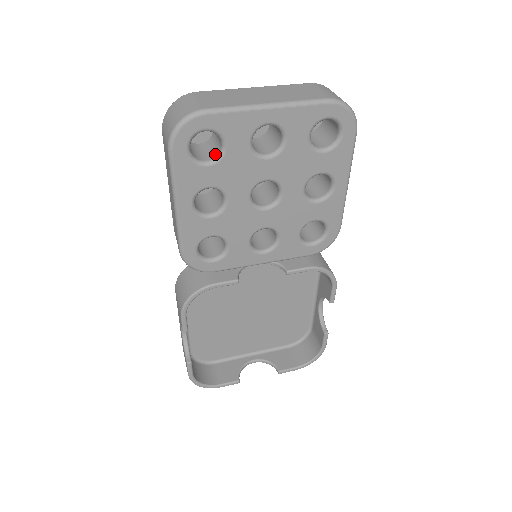
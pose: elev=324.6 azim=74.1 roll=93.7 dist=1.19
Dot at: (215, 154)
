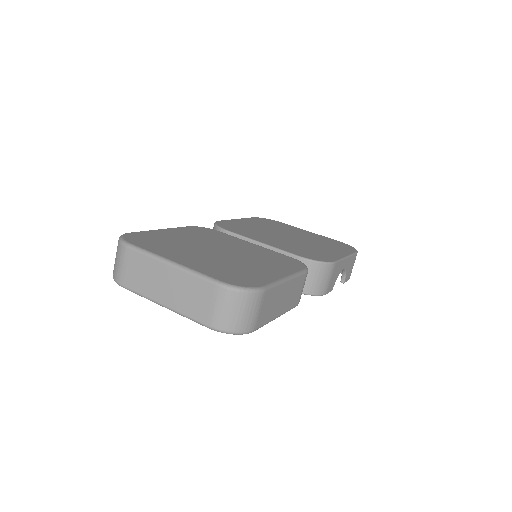
Dot at: occluded
